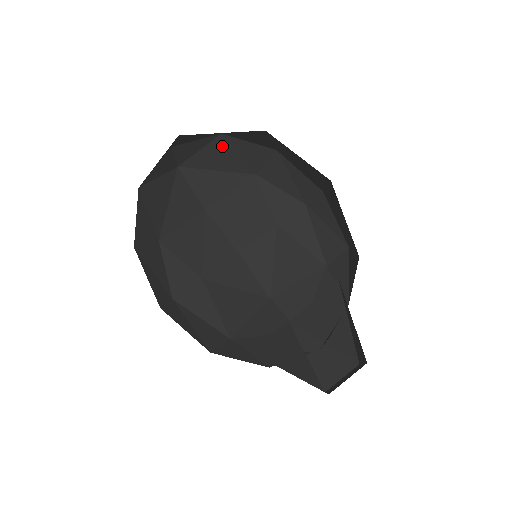
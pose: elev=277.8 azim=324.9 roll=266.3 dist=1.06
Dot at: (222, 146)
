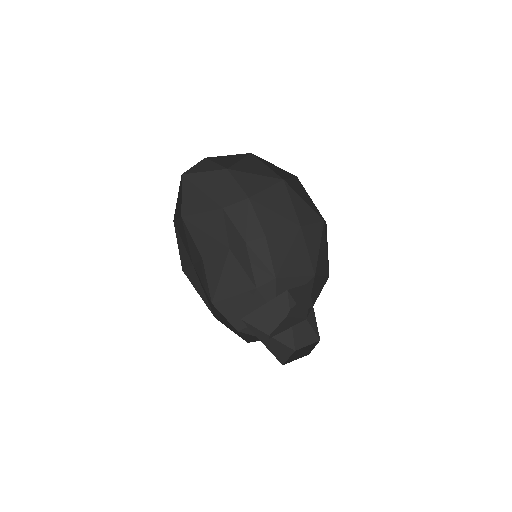
Dot at: (220, 177)
